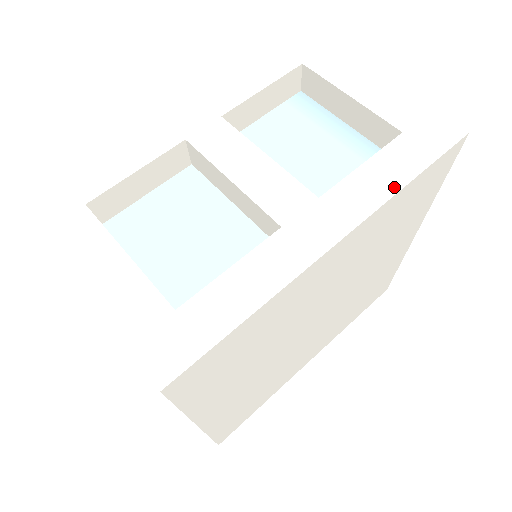
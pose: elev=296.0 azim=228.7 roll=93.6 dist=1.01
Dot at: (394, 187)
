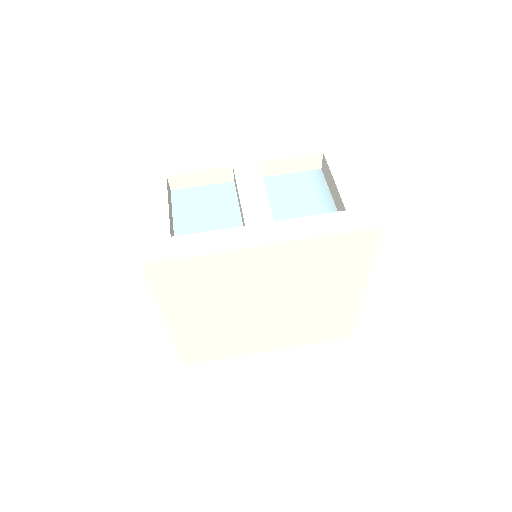
Dot at: (317, 234)
